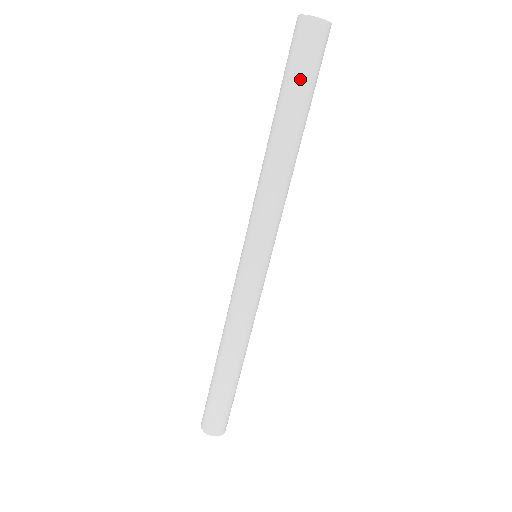
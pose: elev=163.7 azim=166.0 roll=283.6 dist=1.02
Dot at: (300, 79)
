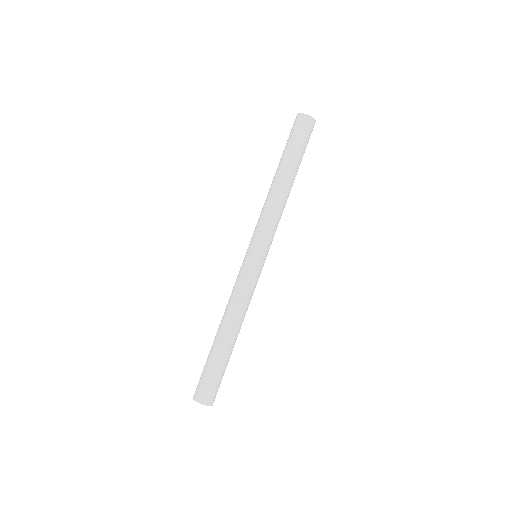
Dot at: (293, 144)
